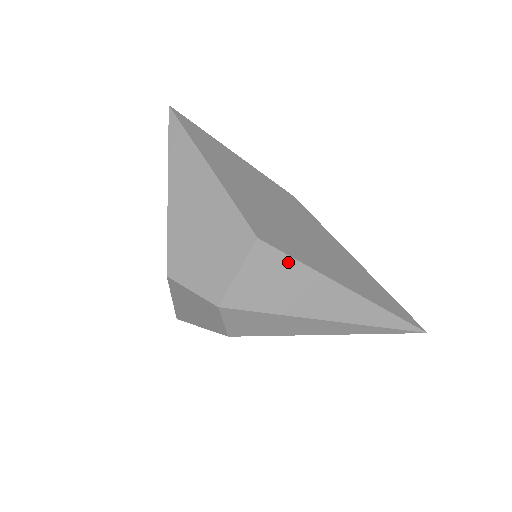
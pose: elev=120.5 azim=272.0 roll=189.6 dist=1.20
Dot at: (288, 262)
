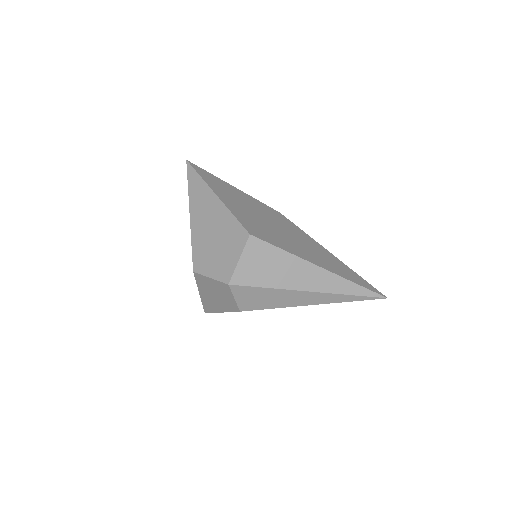
Dot at: (273, 250)
